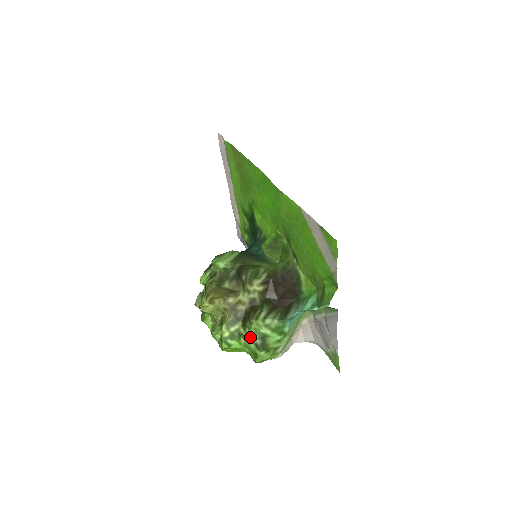
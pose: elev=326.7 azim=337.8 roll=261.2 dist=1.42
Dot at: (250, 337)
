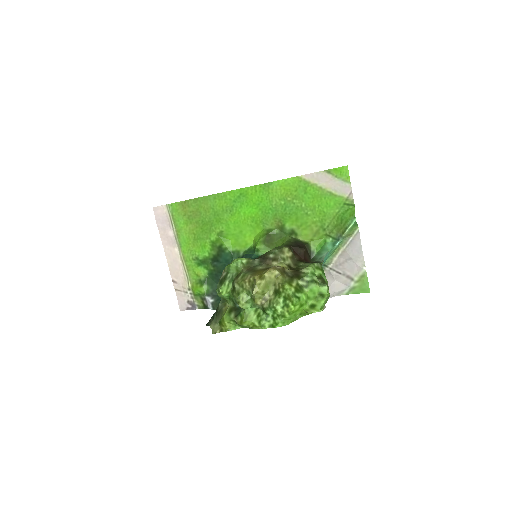
Dot at: (312, 280)
